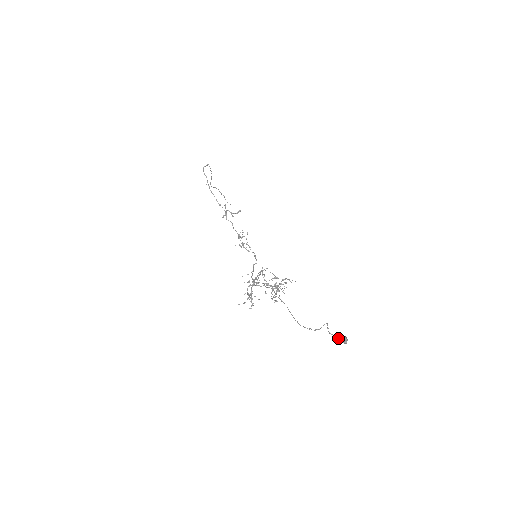
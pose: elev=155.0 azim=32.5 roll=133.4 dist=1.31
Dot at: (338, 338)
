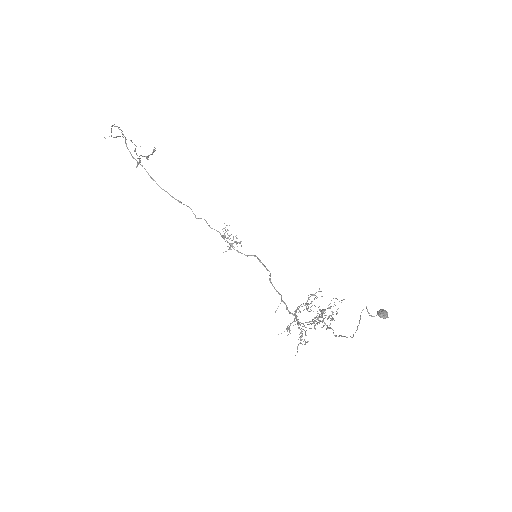
Dot at: (377, 314)
